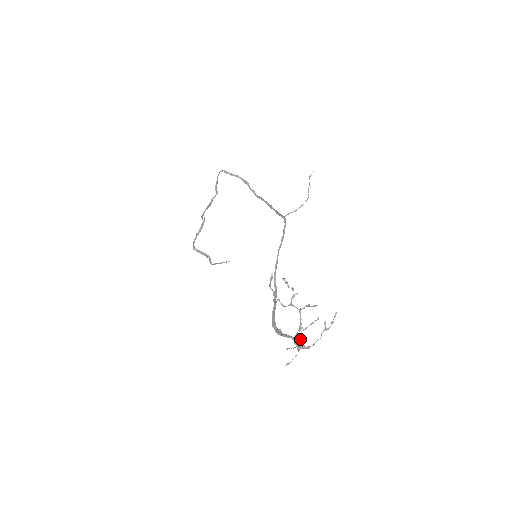
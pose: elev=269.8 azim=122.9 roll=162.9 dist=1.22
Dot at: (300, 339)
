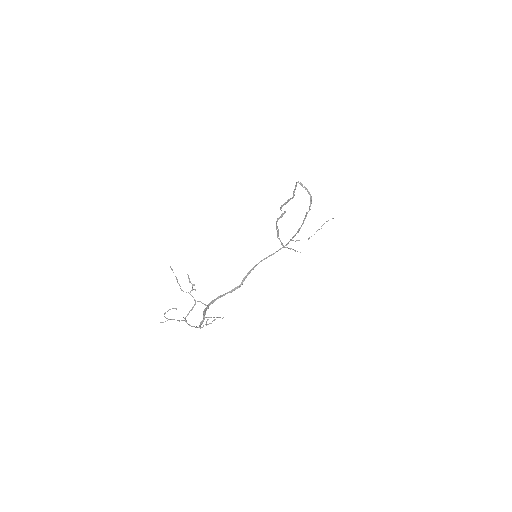
Dot at: occluded
